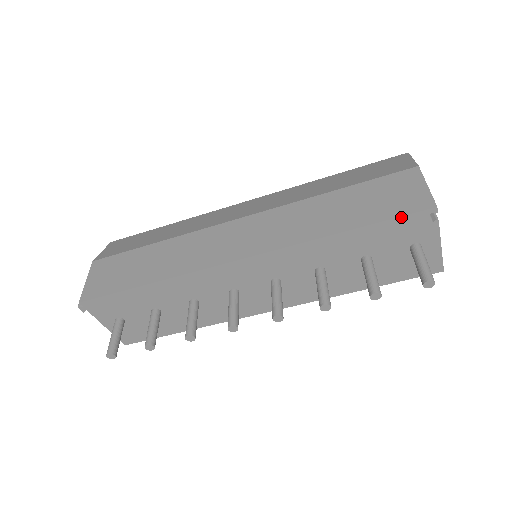
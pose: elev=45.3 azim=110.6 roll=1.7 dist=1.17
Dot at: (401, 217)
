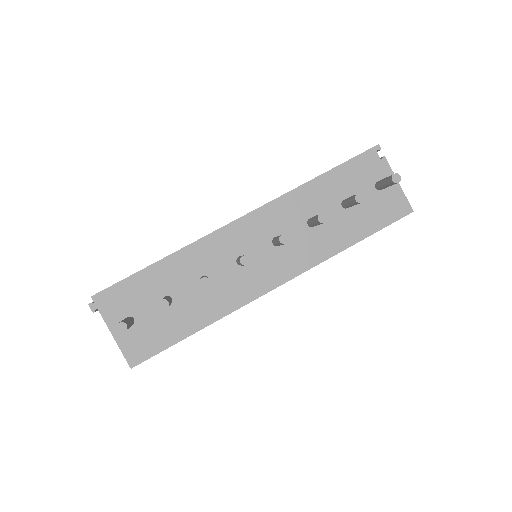
Dot at: (357, 157)
